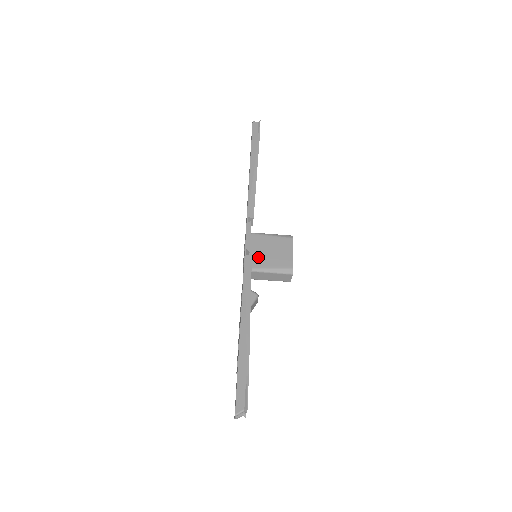
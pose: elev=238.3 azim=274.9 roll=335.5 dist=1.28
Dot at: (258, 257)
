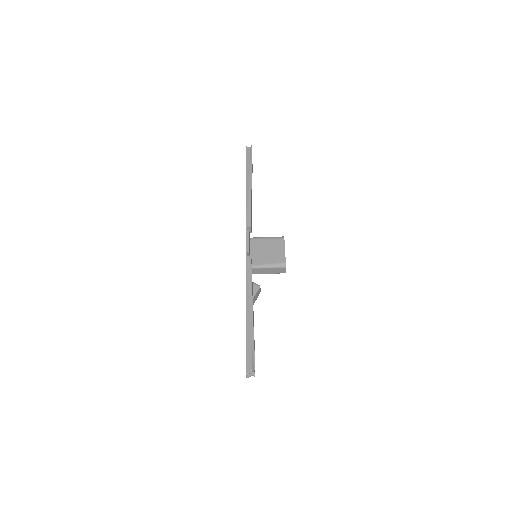
Dot at: (258, 257)
